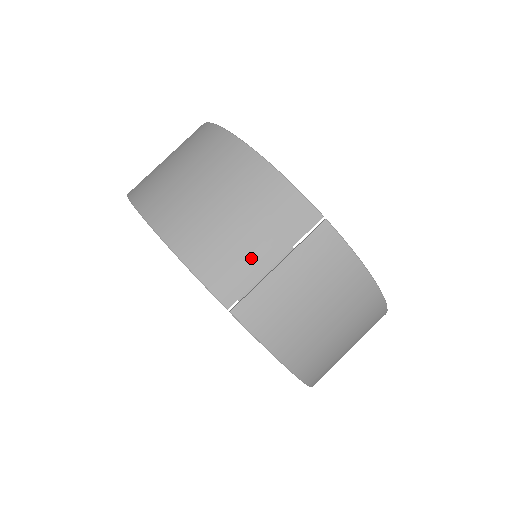
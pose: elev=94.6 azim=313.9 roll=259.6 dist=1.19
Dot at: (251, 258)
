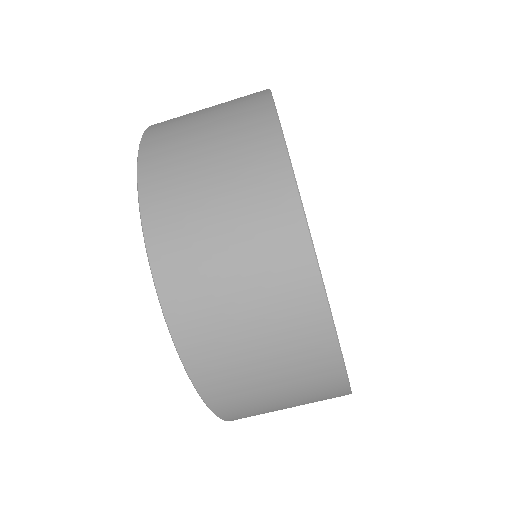
Dot at: occluded
